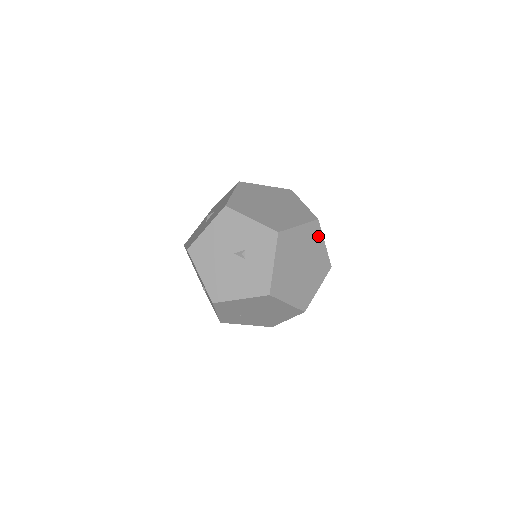
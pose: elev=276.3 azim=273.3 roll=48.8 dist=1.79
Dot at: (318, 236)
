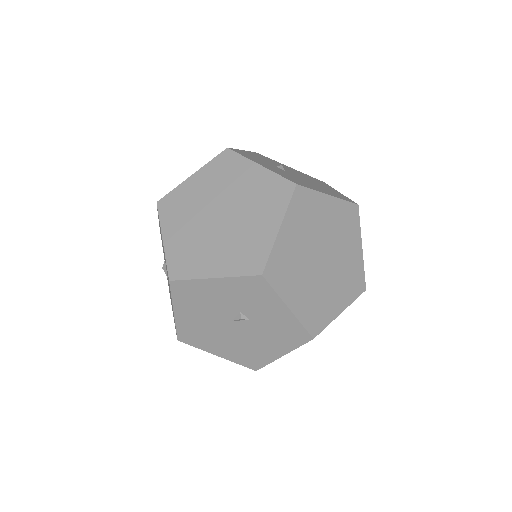
Dot at: (313, 201)
